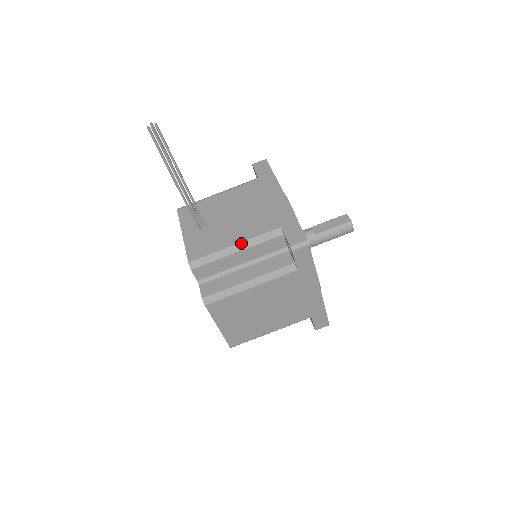
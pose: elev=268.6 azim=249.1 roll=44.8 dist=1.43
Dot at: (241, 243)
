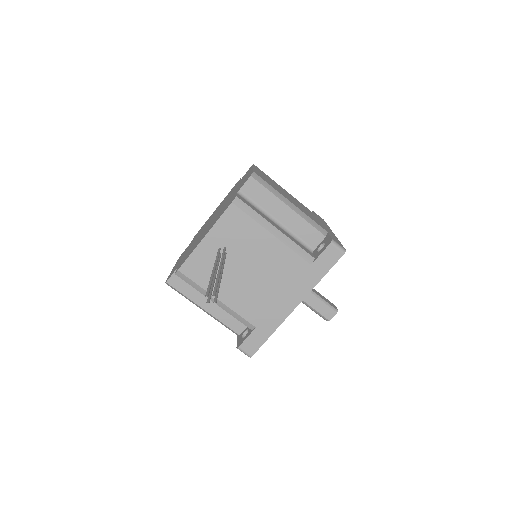
Dot at: (222, 304)
